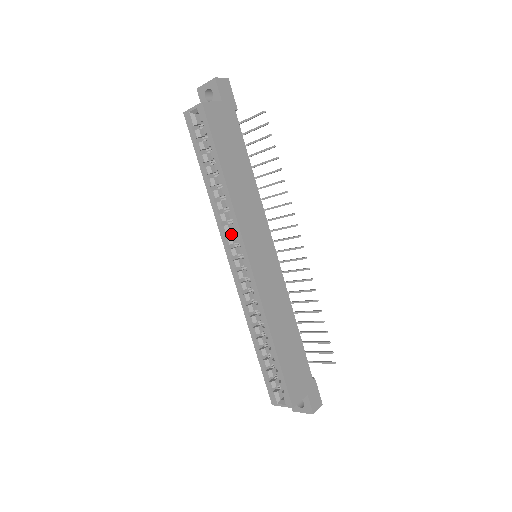
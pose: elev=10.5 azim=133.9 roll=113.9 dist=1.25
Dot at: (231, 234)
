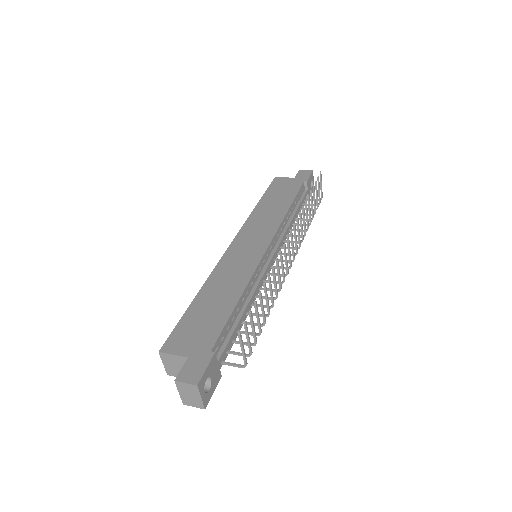
Dot at: occluded
